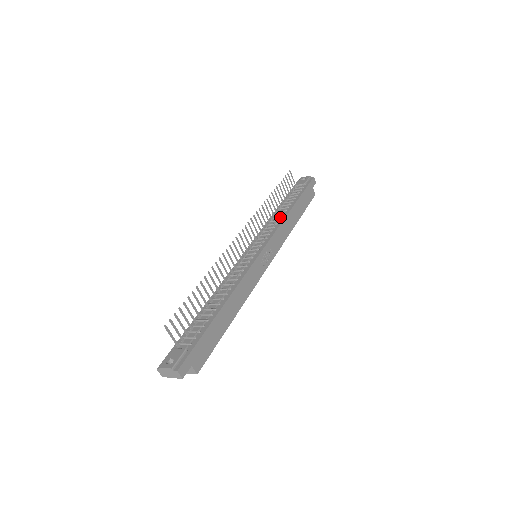
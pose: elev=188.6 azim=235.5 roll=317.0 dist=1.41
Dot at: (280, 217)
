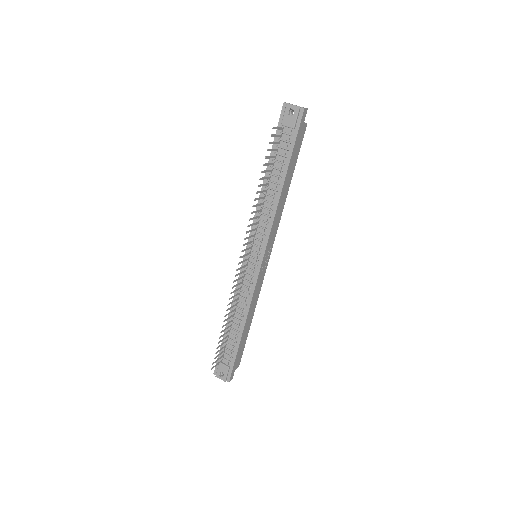
Dot at: (271, 204)
